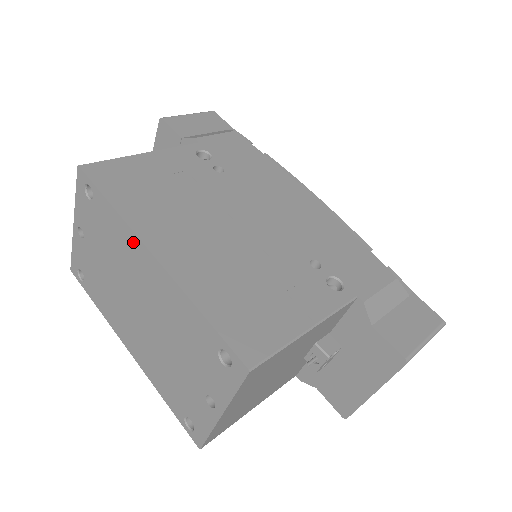
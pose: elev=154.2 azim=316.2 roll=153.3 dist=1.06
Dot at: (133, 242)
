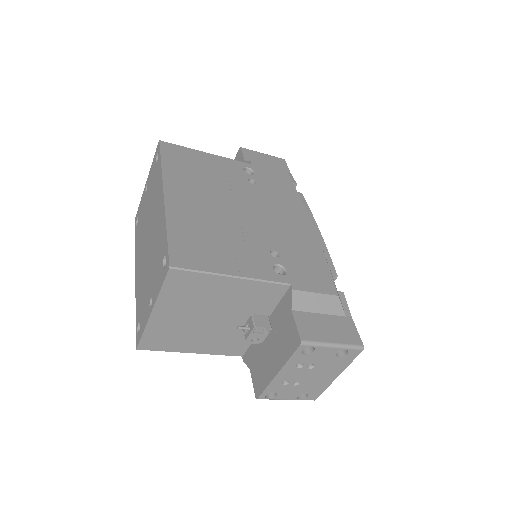
Dot at: (160, 187)
